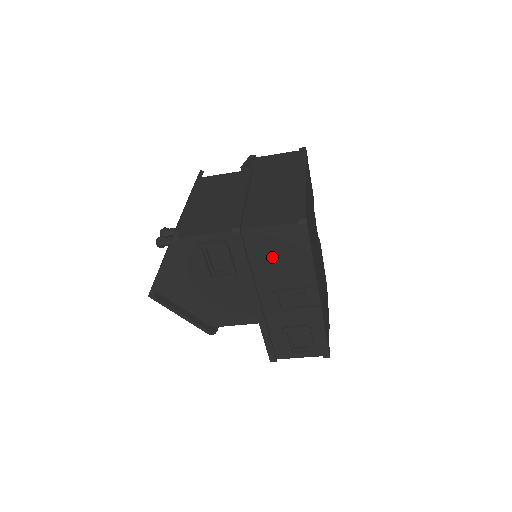
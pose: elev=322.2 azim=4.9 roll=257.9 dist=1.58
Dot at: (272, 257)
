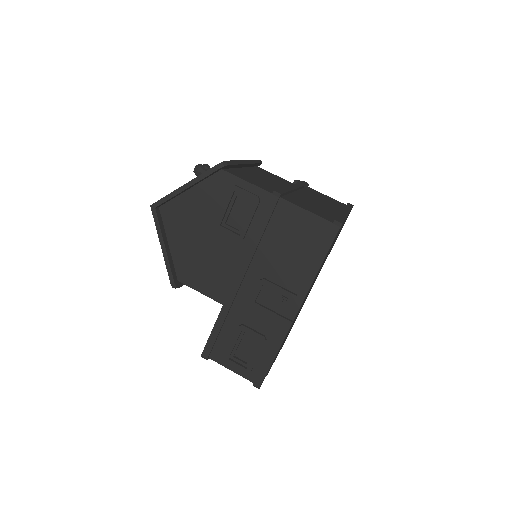
Dot at: (286, 242)
